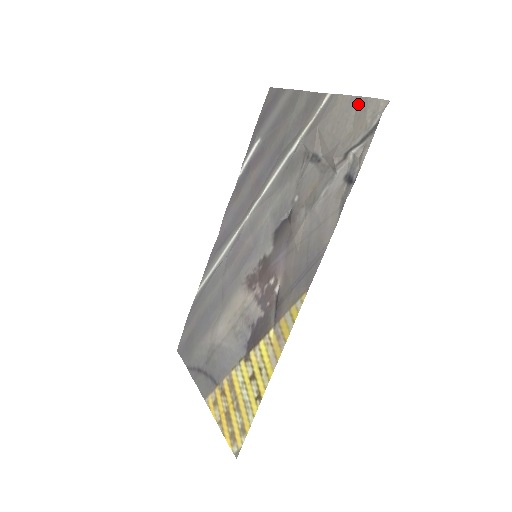
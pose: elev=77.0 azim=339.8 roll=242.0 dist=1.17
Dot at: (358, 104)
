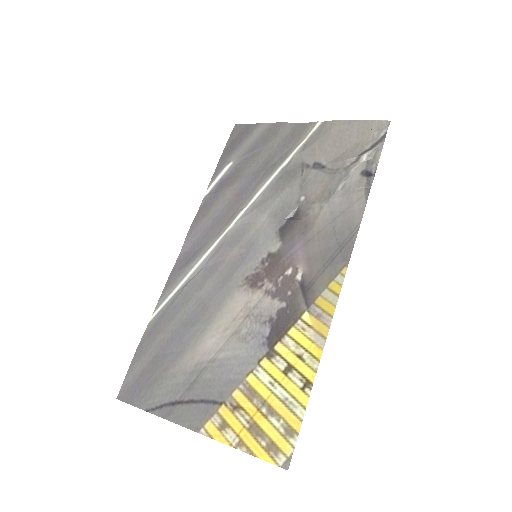
Dot at: (359, 125)
